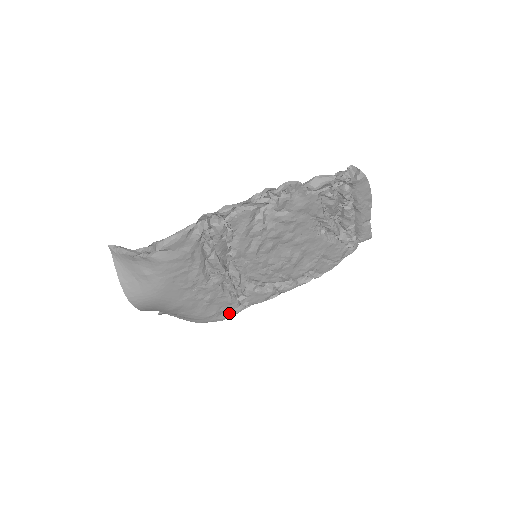
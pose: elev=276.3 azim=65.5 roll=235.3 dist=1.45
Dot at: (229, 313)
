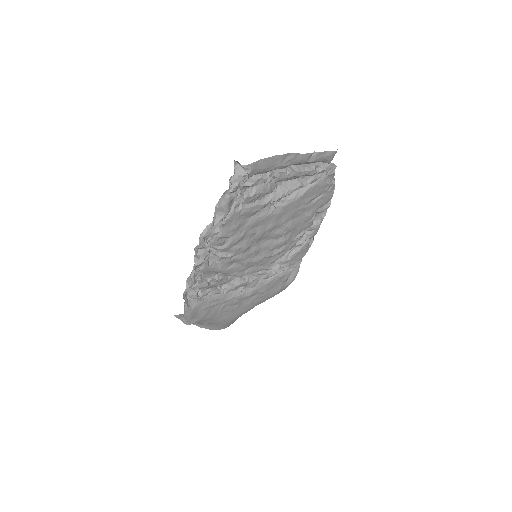
Dot at: (292, 275)
